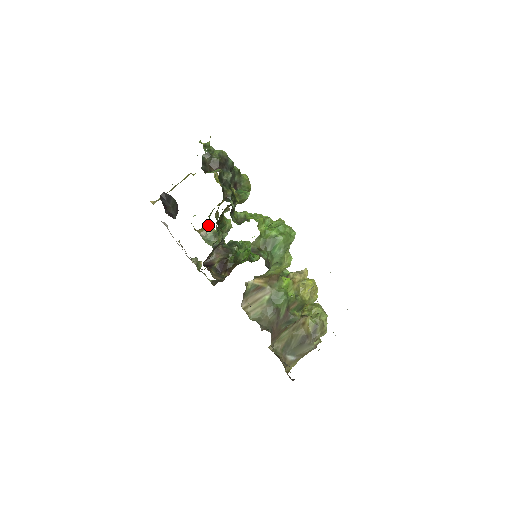
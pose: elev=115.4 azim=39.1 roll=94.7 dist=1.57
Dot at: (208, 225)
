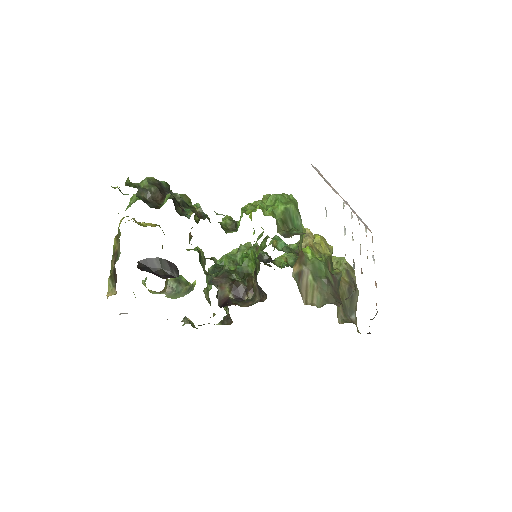
Dot at: occluded
